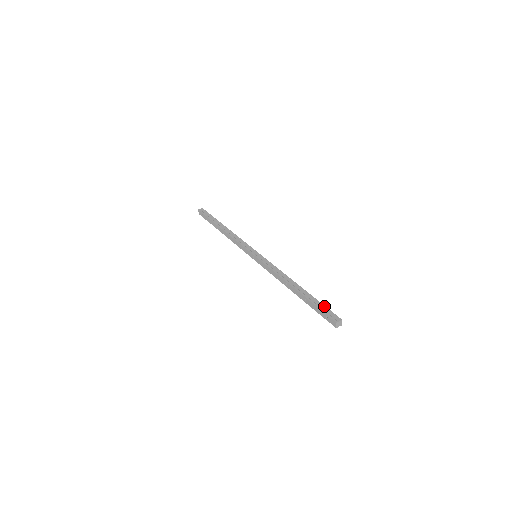
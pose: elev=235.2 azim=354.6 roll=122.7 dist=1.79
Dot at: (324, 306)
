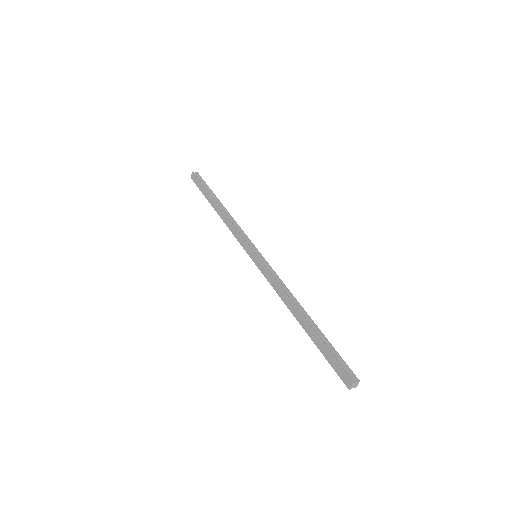
Dot at: (338, 354)
